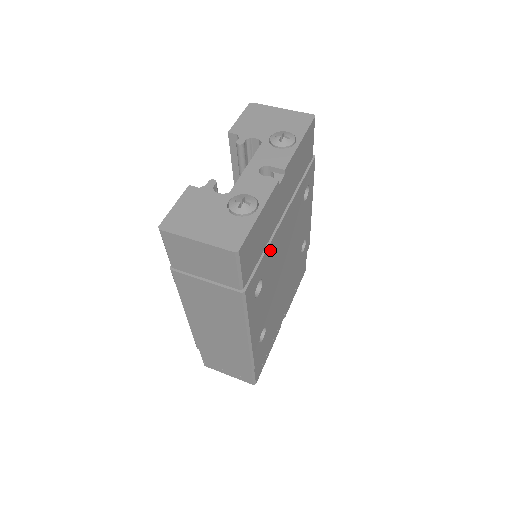
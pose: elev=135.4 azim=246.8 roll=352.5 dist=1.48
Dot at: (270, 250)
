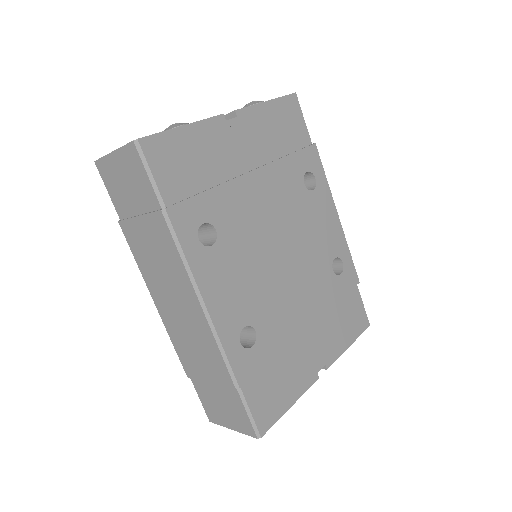
Dot at: (225, 196)
